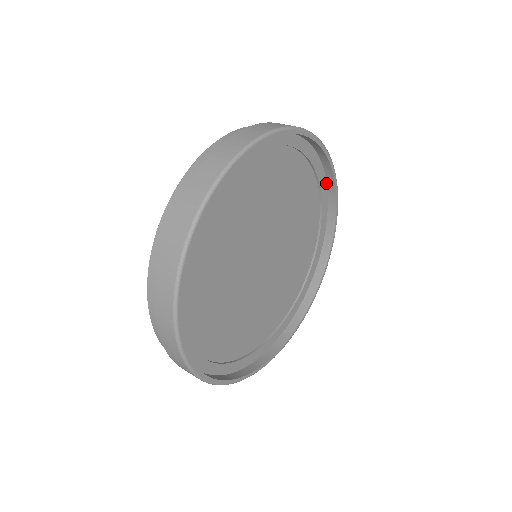
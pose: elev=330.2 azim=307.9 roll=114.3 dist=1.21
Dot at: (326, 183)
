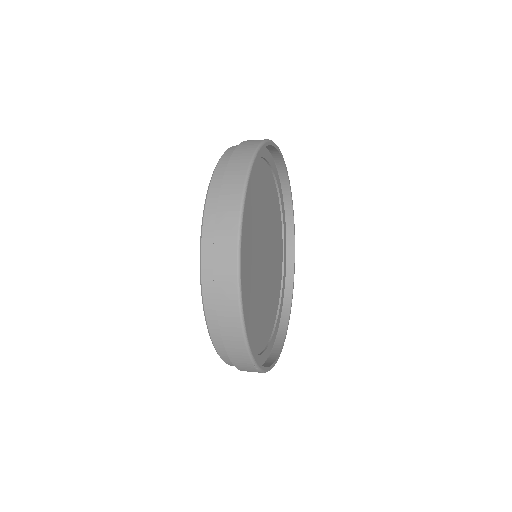
Dot at: (286, 237)
